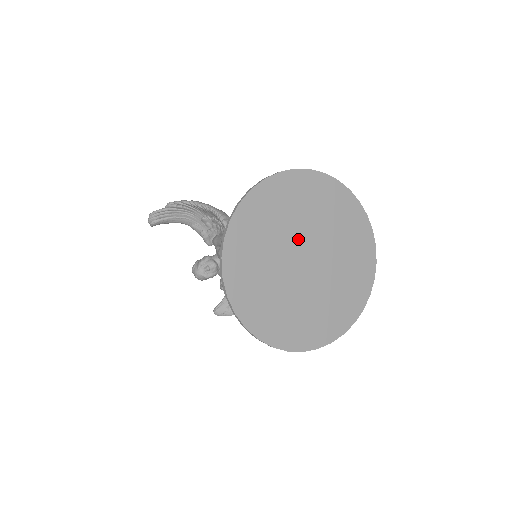
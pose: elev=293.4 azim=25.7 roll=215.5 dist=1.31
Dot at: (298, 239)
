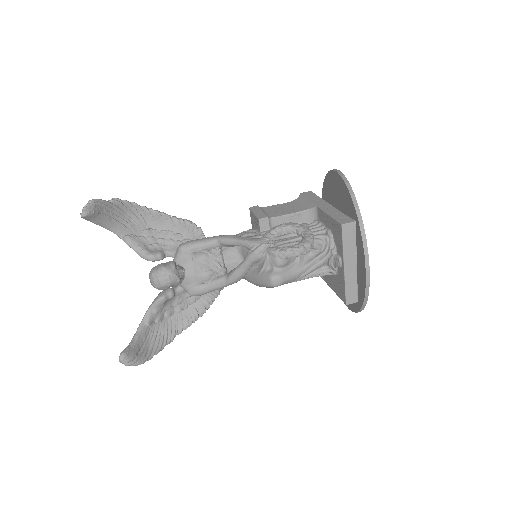
Dot at: occluded
